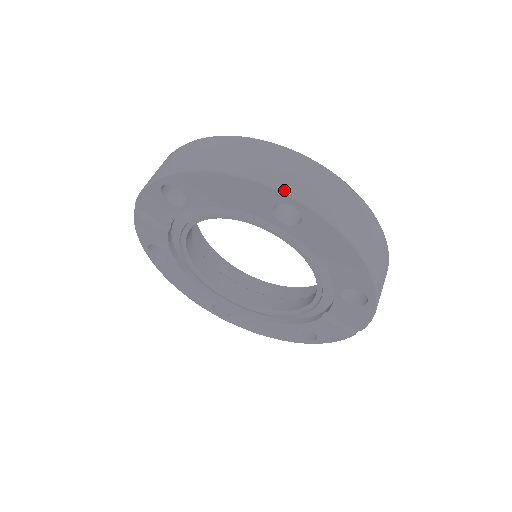
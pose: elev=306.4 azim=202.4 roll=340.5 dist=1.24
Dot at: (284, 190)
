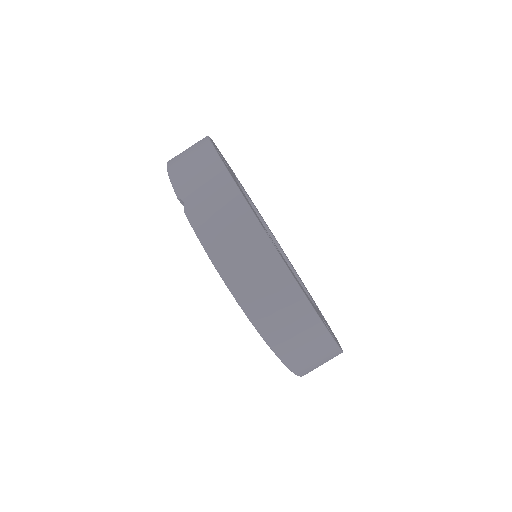
Dot at: (293, 370)
